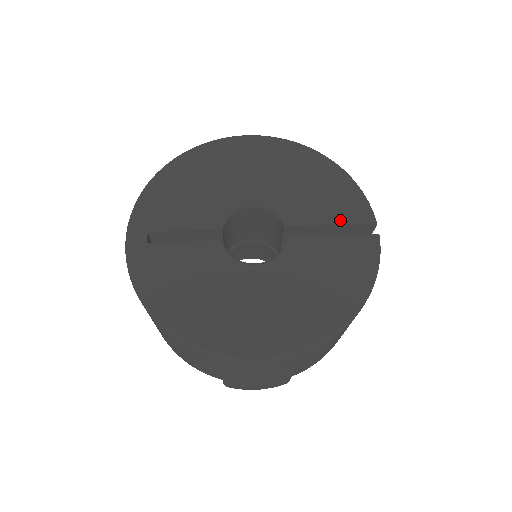
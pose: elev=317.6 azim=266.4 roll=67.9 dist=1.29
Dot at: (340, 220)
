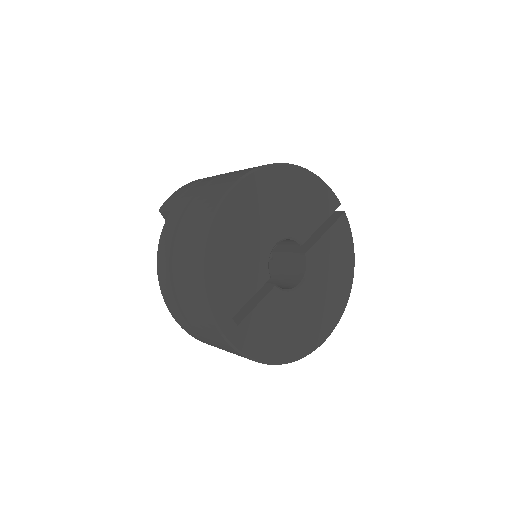
Dot at: (325, 216)
